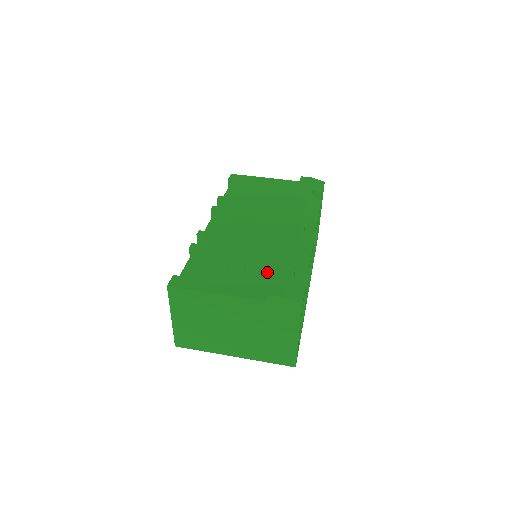
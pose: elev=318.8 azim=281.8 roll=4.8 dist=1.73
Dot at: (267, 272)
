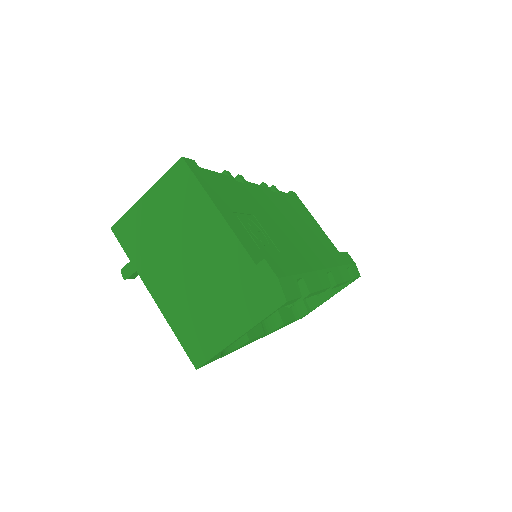
Dot at: (273, 254)
